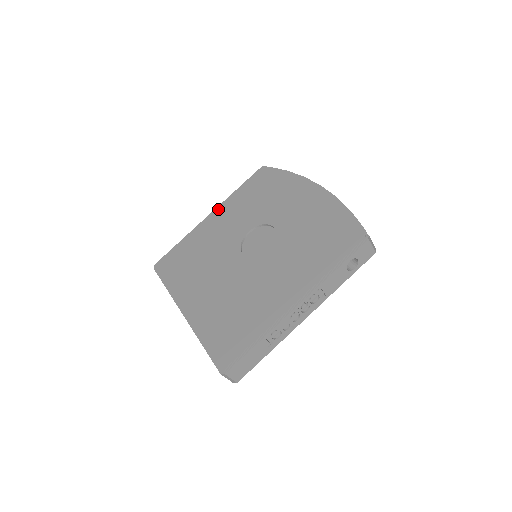
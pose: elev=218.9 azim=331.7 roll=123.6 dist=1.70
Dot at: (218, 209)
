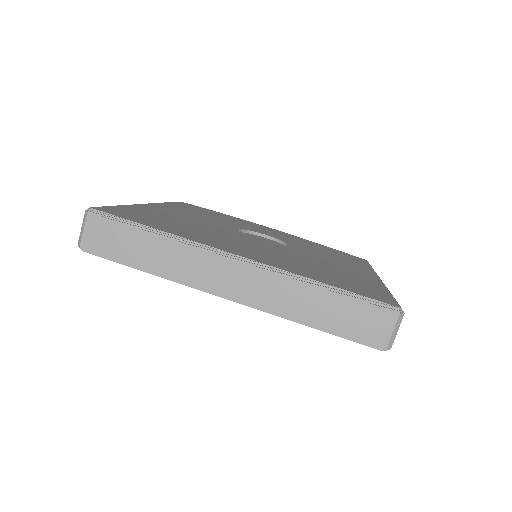
Dot at: (158, 204)
